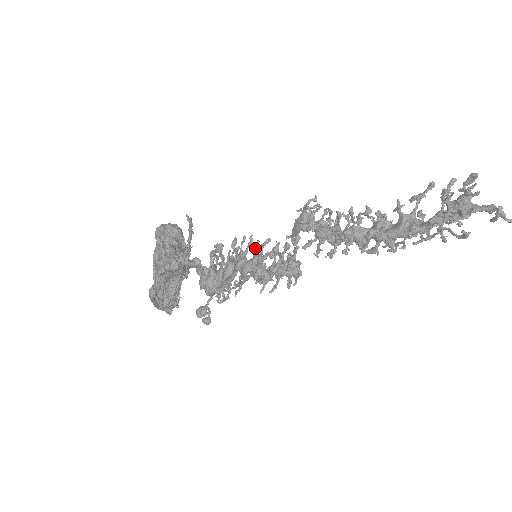
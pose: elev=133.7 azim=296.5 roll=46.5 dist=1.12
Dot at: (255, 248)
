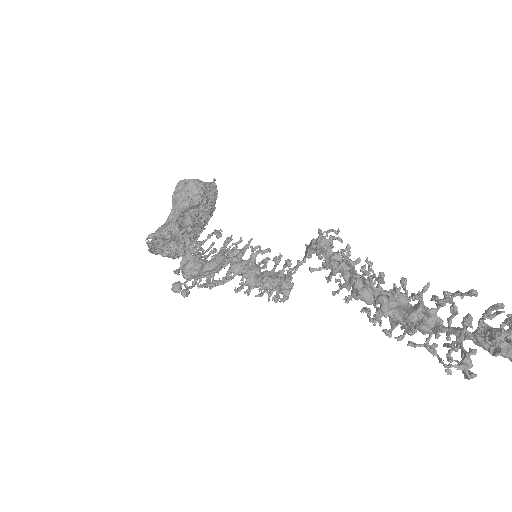
Dot at: (253, 251)
